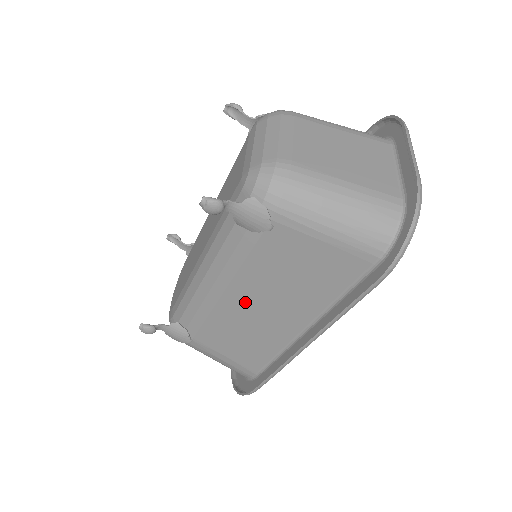
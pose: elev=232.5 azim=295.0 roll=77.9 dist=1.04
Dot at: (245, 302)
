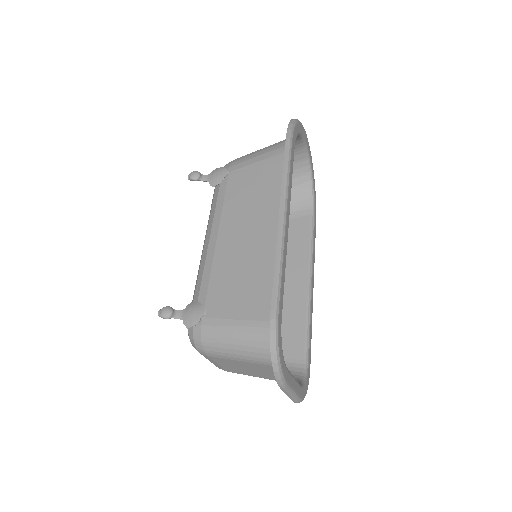
Dot at: occluded
